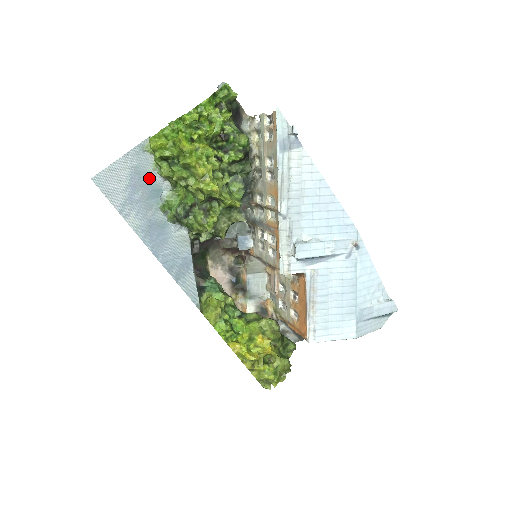
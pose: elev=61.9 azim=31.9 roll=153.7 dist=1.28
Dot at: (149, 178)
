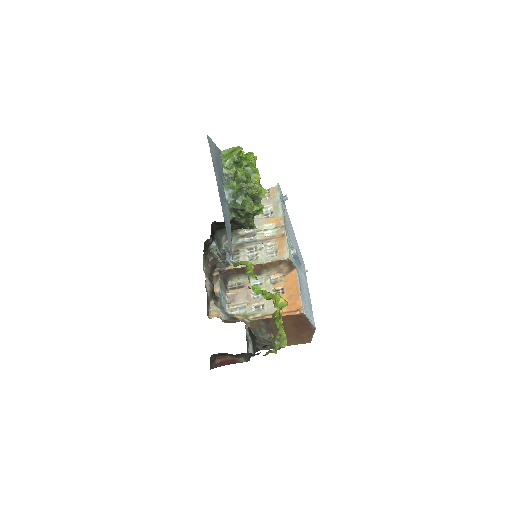
Dot at: (221, 166)
